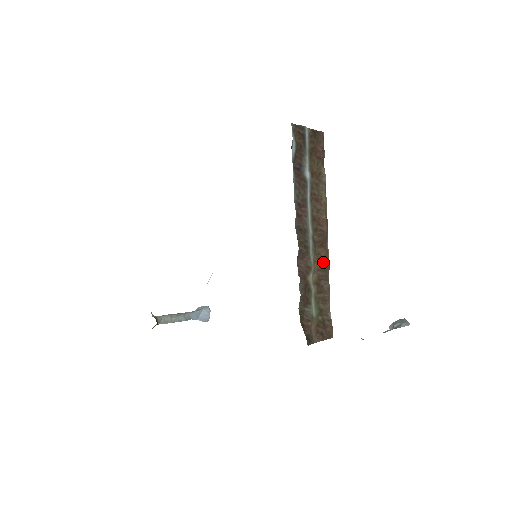
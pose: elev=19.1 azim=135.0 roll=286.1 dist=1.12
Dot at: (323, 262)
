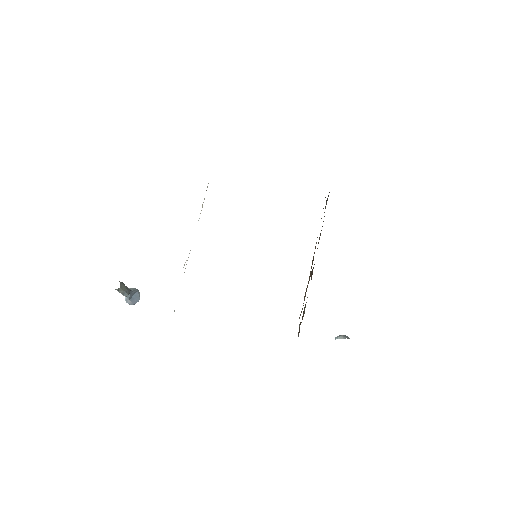
Dot at: occluded
